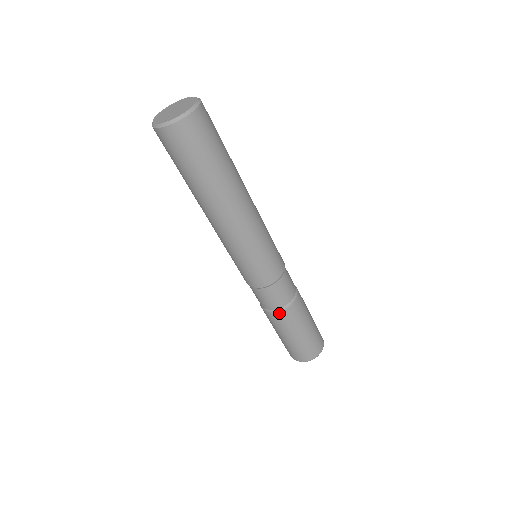
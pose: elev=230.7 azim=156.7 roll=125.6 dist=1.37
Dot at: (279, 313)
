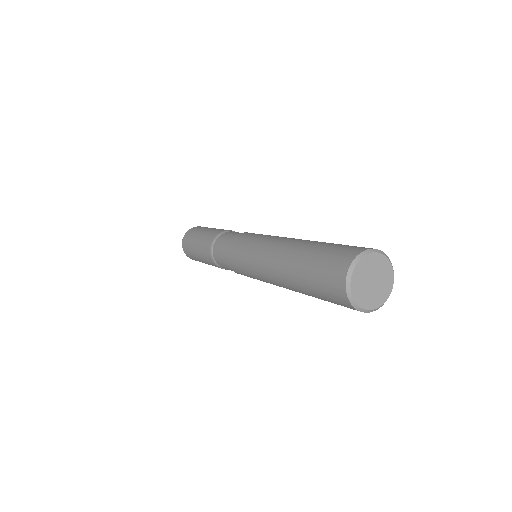
Dot at: occluded
